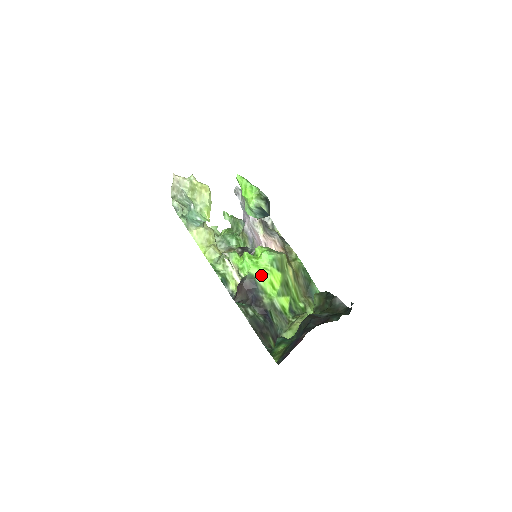
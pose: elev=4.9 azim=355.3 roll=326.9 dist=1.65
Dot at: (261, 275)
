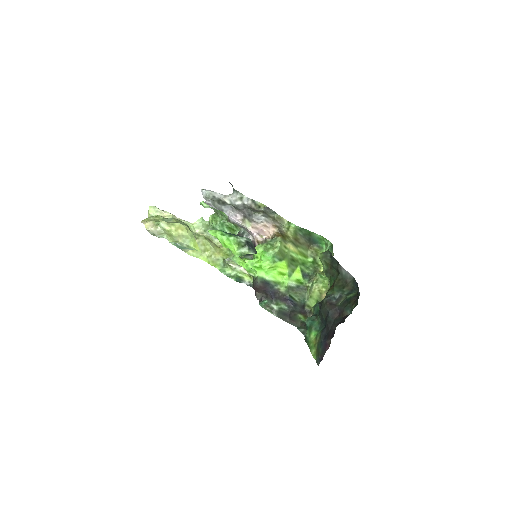
Dot at: (269, 274)
